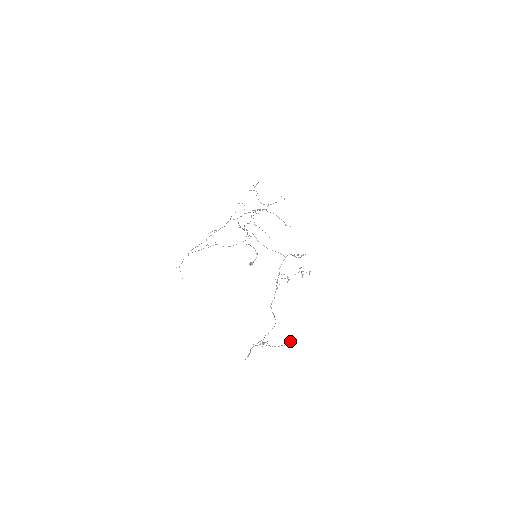
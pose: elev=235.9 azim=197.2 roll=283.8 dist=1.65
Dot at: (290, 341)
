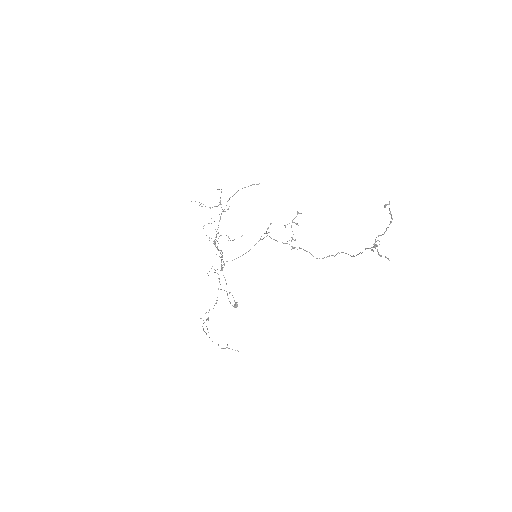
Dot at: occluded
